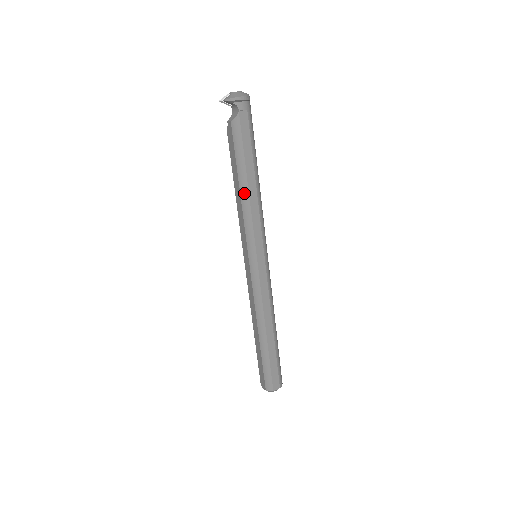
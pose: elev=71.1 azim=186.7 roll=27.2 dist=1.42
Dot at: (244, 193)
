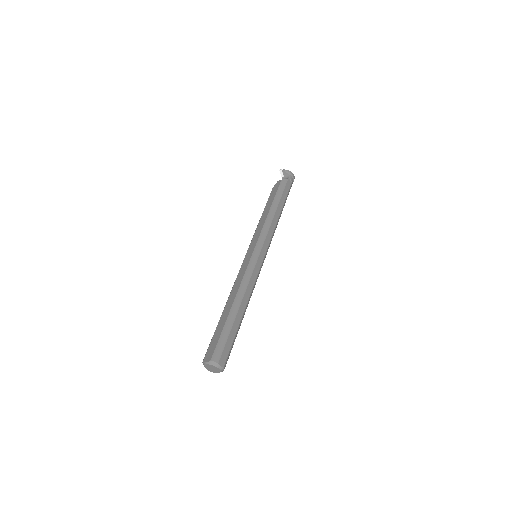
Dot at: (272, 212)
